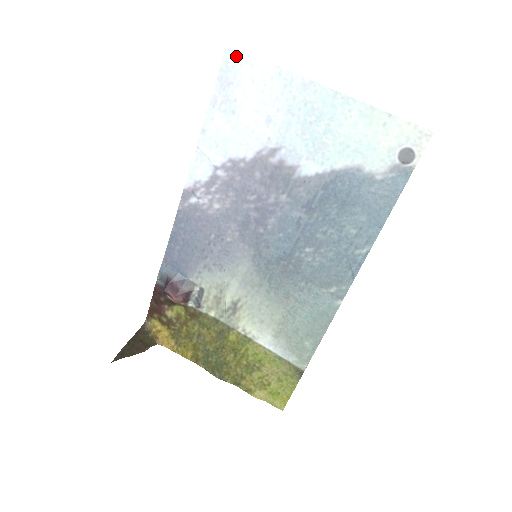
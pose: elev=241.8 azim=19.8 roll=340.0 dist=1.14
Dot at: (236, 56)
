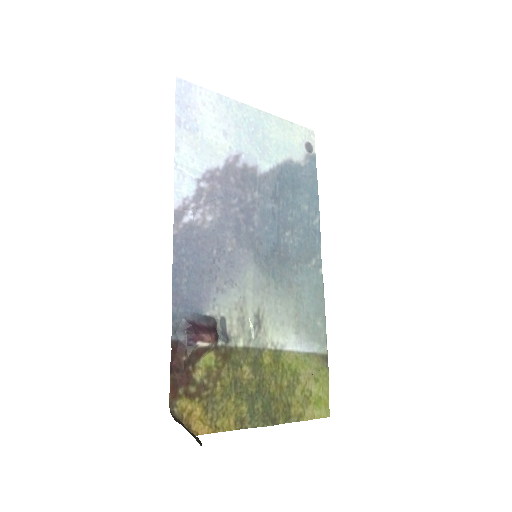
Dot at: (186, 85)
